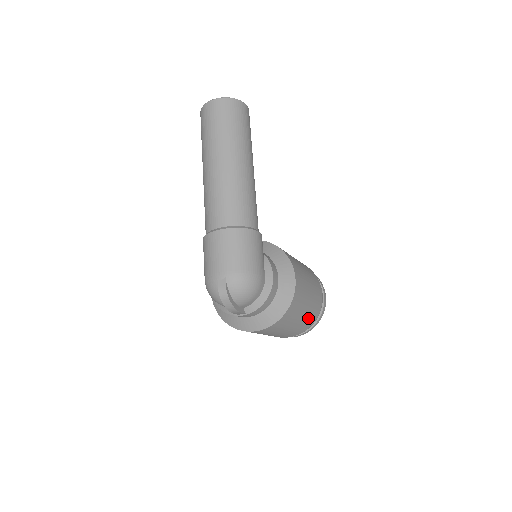
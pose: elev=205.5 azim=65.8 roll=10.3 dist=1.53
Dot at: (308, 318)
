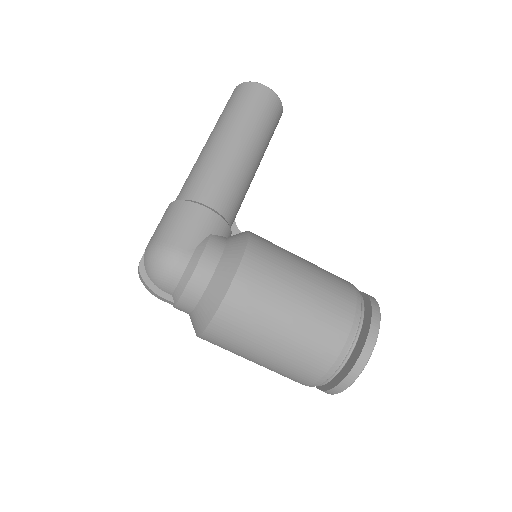
Dot at: (303, 349)
